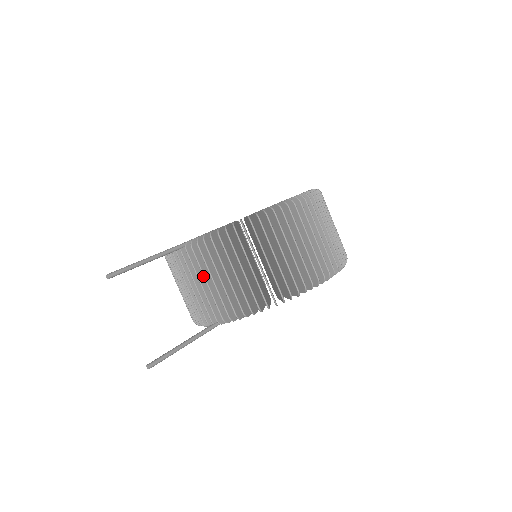
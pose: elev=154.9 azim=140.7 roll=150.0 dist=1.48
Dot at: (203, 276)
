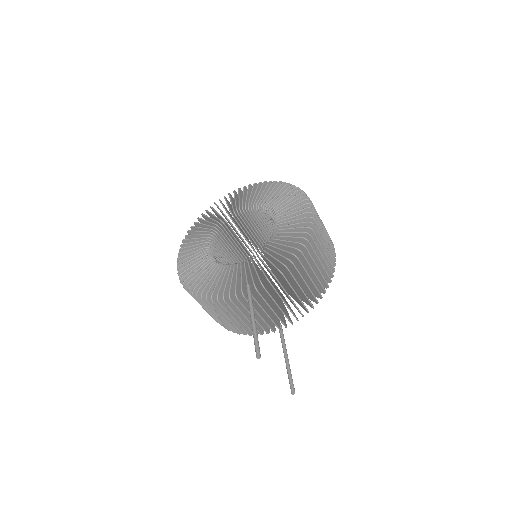
Dot at: (276, 304)
